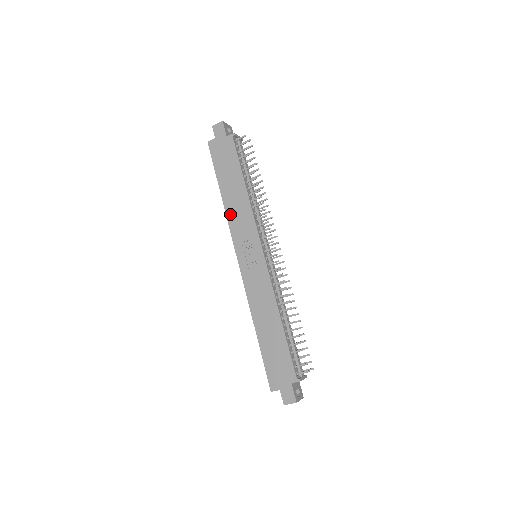
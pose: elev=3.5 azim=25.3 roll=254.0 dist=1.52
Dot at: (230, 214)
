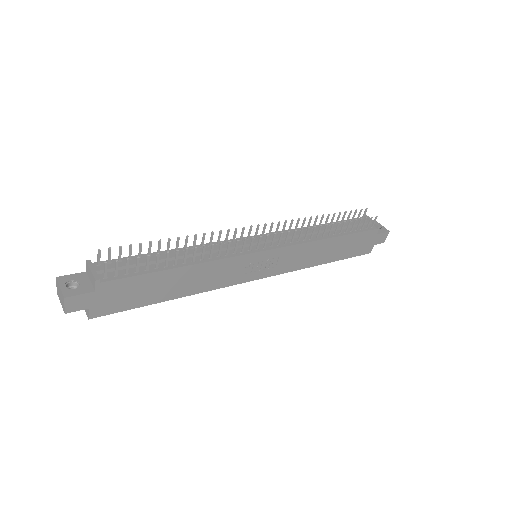
Dot at: (206, 288)
